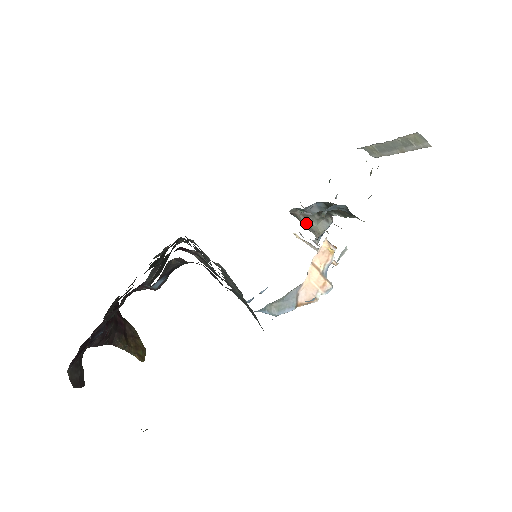
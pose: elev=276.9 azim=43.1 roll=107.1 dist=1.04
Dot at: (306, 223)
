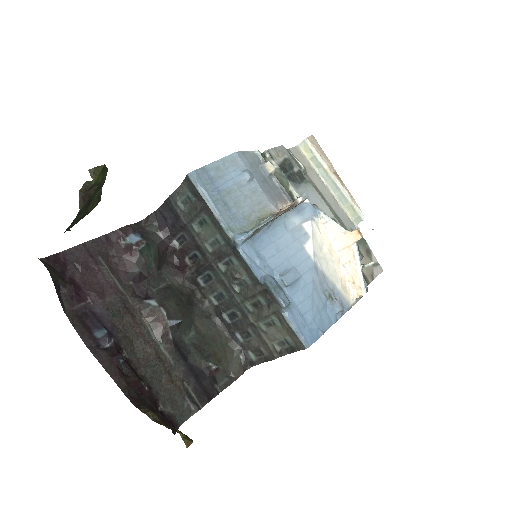
Dot at: occluded
